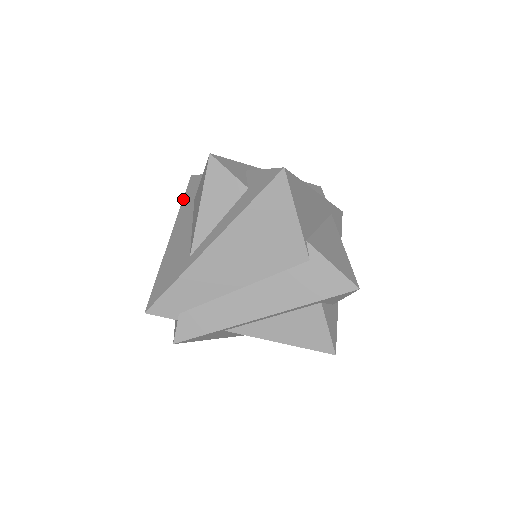
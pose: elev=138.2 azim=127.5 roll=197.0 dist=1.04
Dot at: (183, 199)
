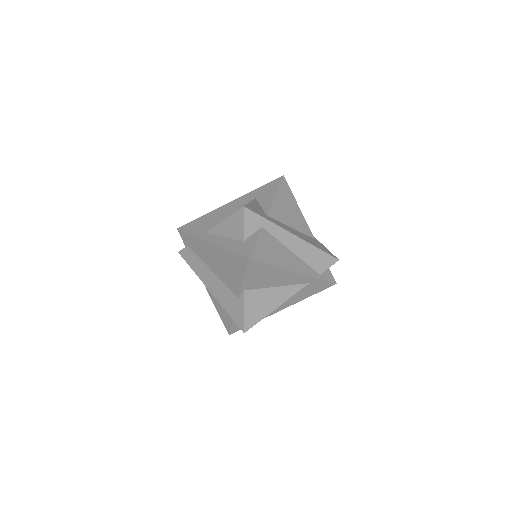
Dot at: (260, 187)
